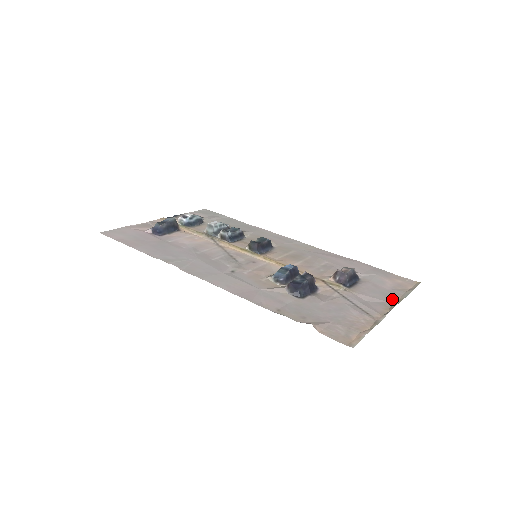
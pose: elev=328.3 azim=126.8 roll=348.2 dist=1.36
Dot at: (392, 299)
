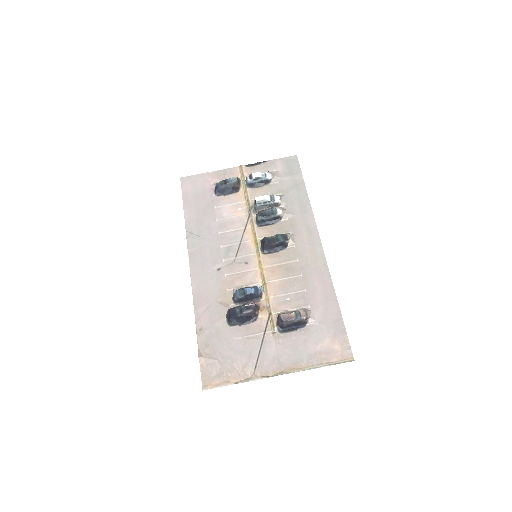
Dot at: (296, 364)
